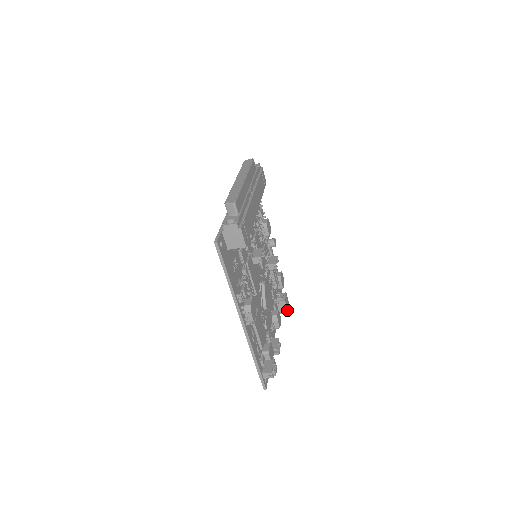
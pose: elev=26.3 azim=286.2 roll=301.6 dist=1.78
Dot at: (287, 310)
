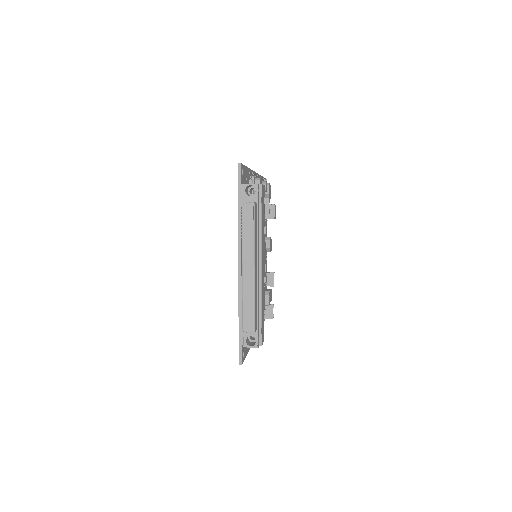
Dot at: (275, 218)
